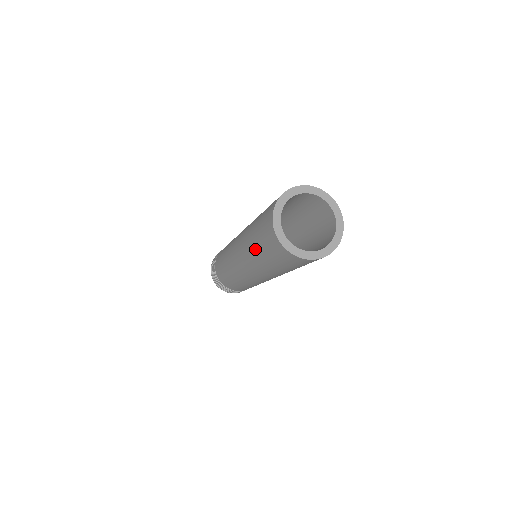
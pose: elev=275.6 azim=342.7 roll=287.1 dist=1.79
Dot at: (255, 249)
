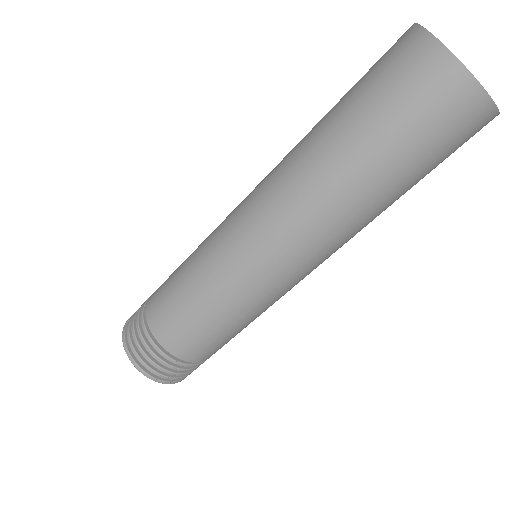
Dot at: (351, 144)
